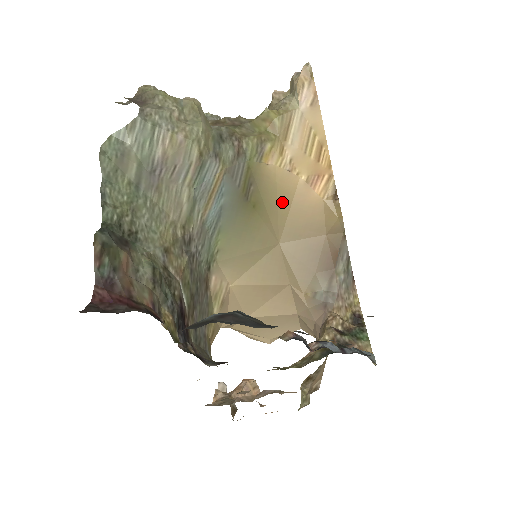
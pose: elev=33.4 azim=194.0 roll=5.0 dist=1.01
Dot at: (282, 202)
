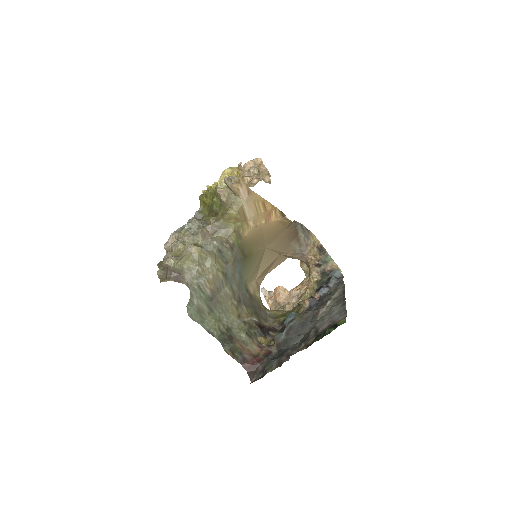
Dot at: (259, 237)
